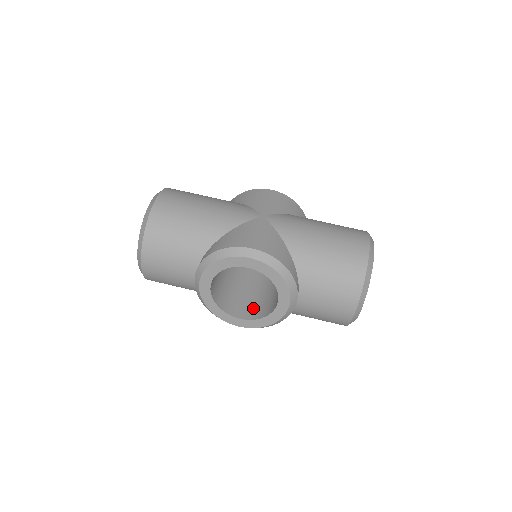
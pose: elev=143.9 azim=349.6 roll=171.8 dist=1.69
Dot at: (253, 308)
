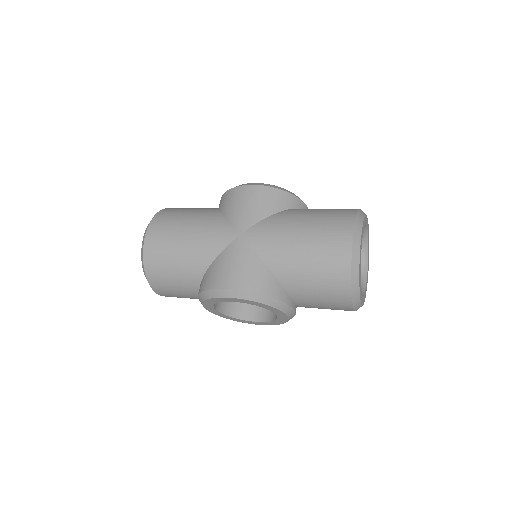
Dot at: occluded
